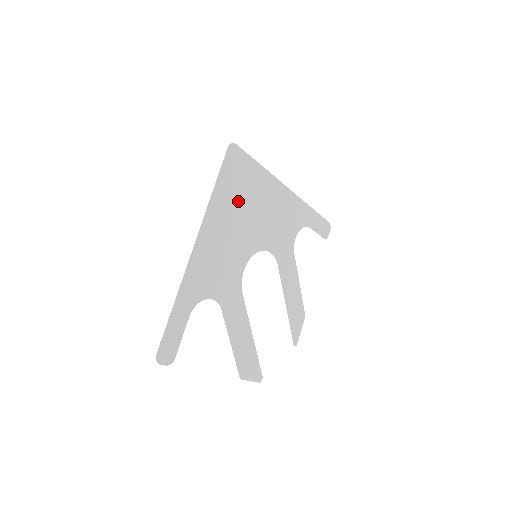
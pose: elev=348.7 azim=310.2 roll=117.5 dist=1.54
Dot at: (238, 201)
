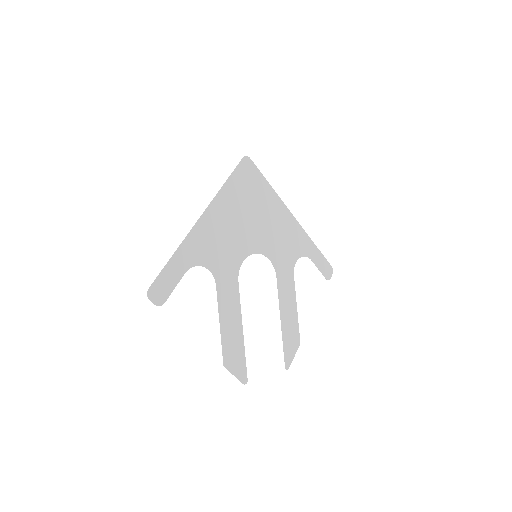
Dot at: (246, 202)
